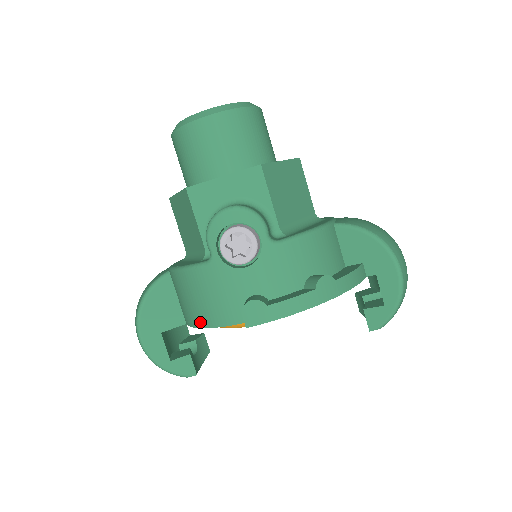
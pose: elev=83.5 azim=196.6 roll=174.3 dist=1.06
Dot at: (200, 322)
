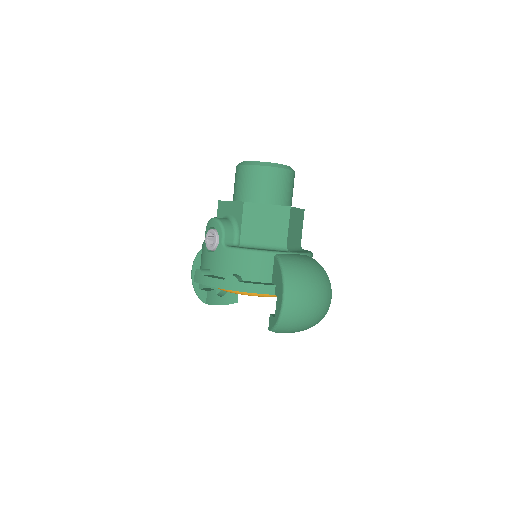
Dot at: occluded
